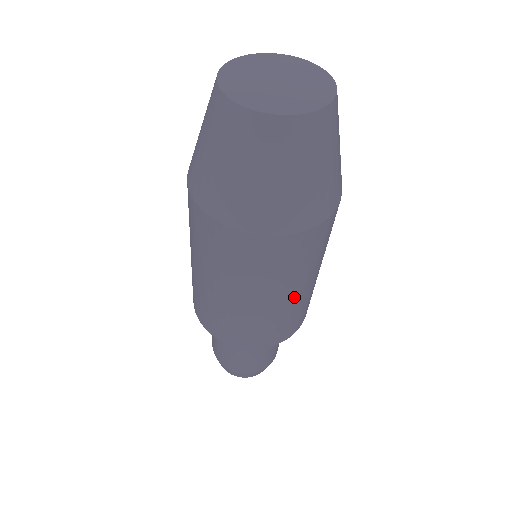
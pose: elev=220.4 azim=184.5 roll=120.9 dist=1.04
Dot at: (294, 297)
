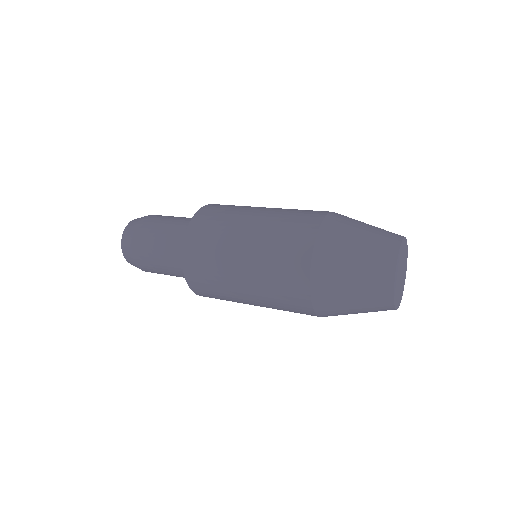
Dot at: occluded
